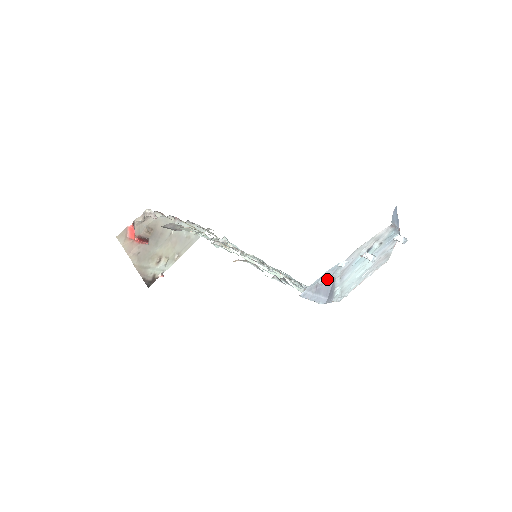
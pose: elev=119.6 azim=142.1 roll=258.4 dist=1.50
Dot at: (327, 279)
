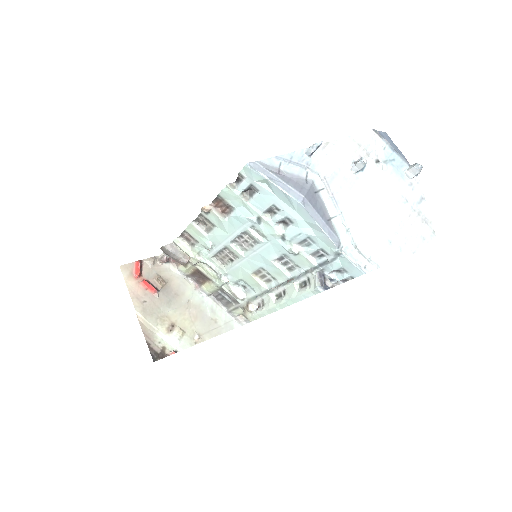
Dot at: (297, 174)
